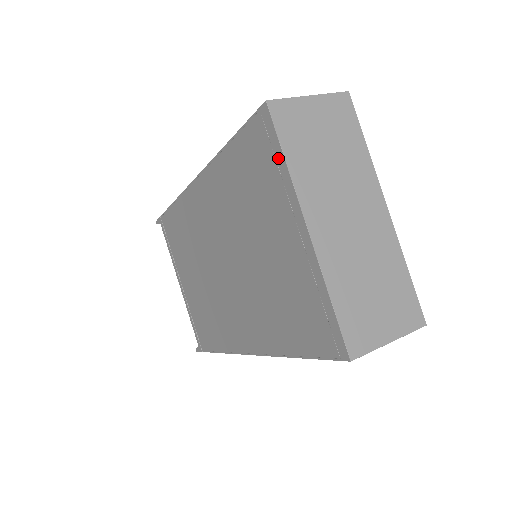
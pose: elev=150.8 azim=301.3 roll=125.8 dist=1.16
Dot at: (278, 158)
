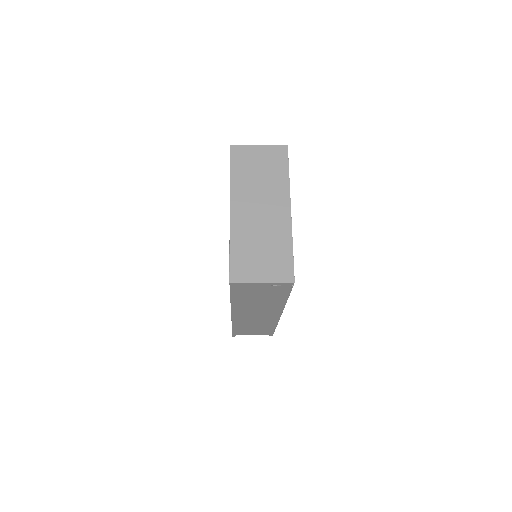
Dot at: occluded
